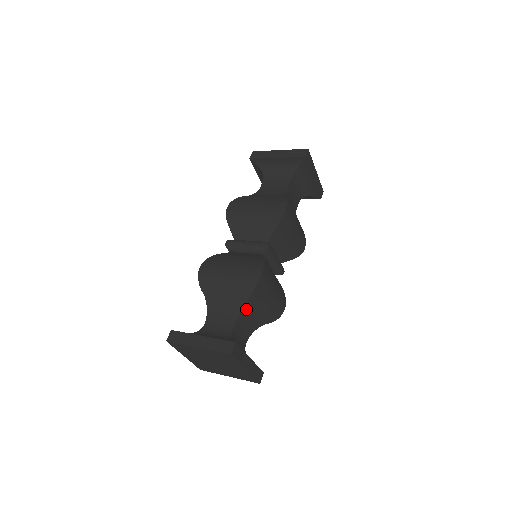
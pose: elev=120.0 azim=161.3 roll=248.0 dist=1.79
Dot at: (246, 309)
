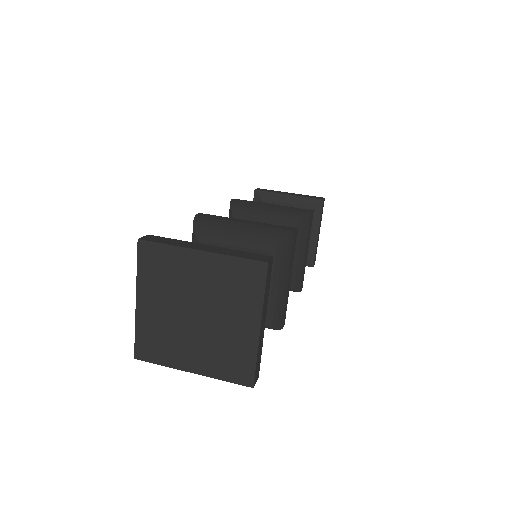
Dot at: occluded
